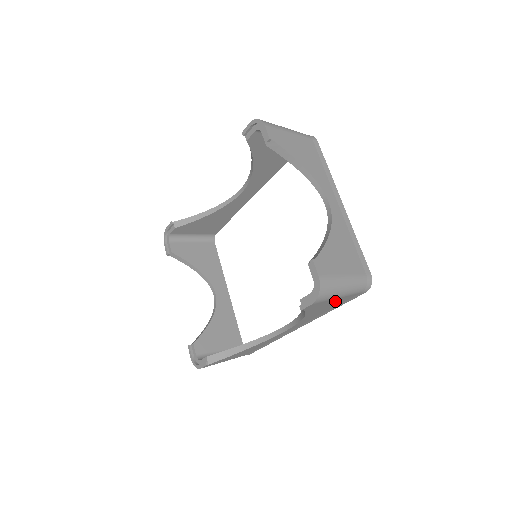
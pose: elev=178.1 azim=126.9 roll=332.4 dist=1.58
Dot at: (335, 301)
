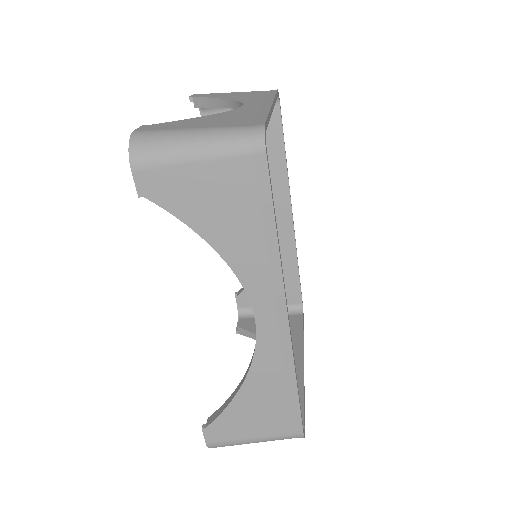
Dot at: (210, 181)
